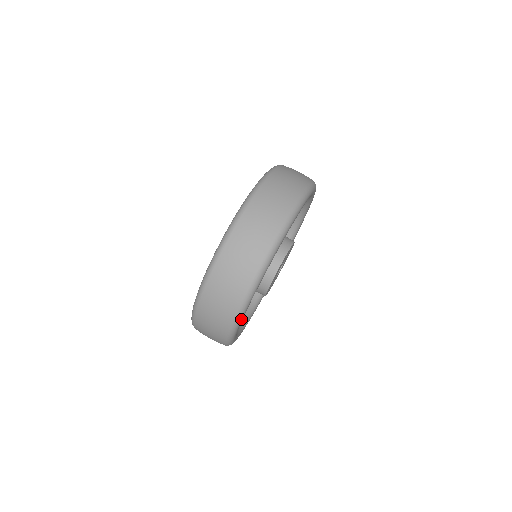
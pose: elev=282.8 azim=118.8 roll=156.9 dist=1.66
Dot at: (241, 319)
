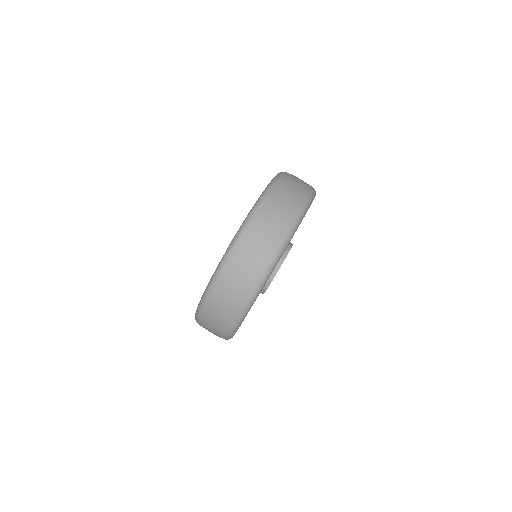
Dot at: occluded
